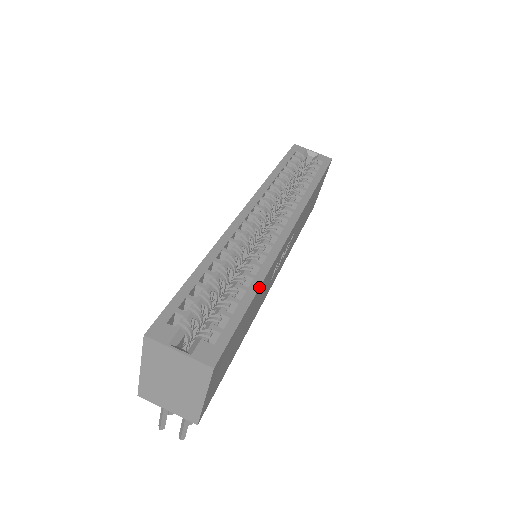
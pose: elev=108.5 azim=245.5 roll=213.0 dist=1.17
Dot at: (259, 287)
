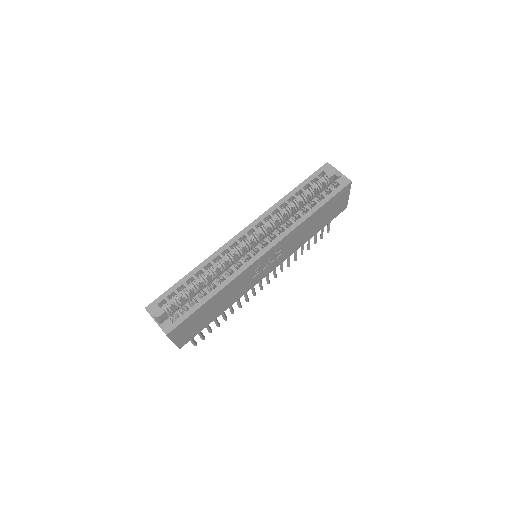
Dot at: (216, 293)
